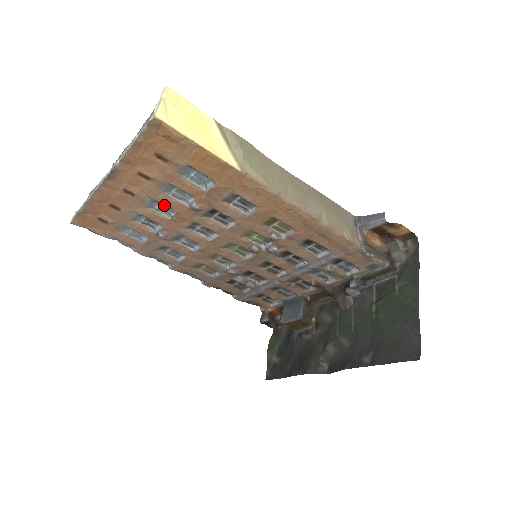
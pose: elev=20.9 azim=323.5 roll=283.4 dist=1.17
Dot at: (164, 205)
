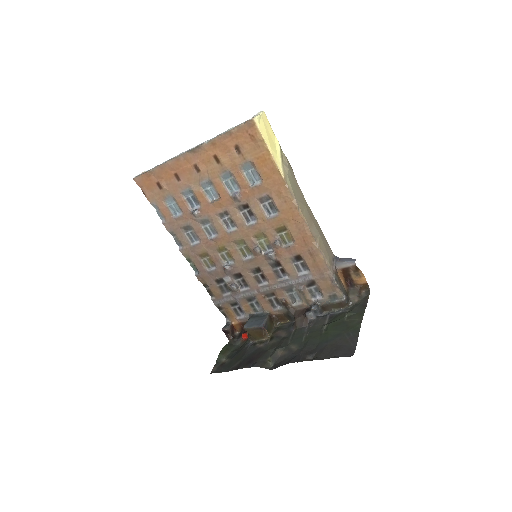
Dot at: (215, 188)
